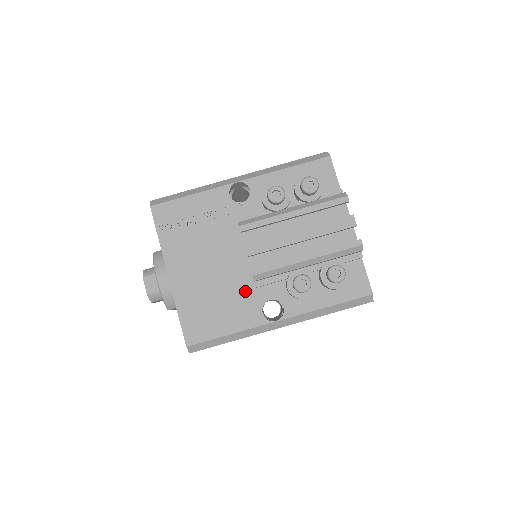
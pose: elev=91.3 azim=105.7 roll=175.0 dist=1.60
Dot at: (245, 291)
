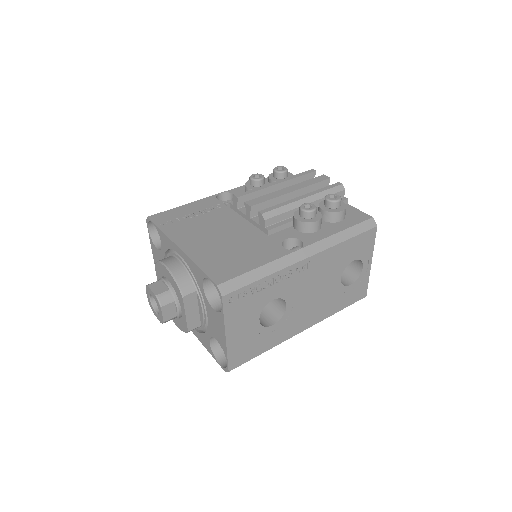
Dot at: (259, 239)
